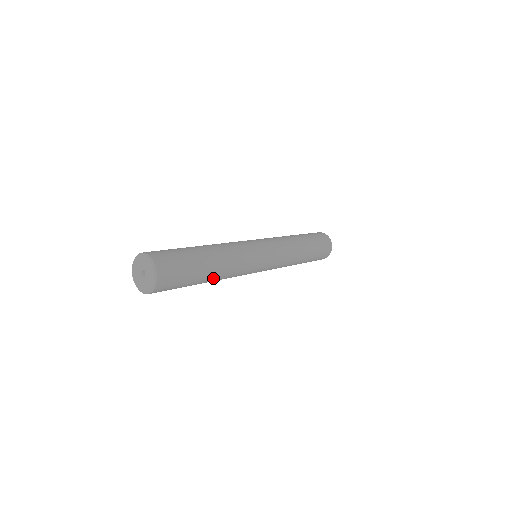
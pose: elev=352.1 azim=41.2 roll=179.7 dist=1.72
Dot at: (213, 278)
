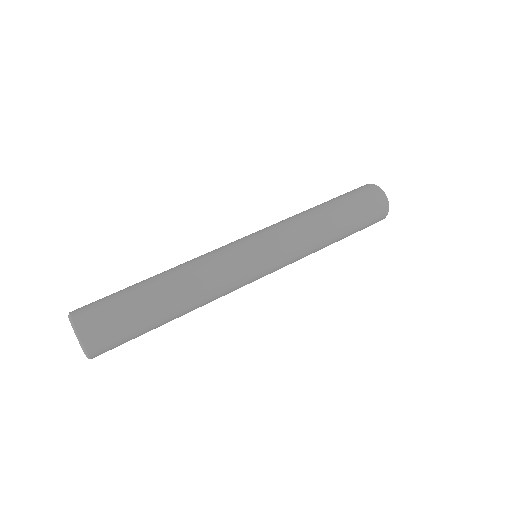
Dot at: (179, 310)
